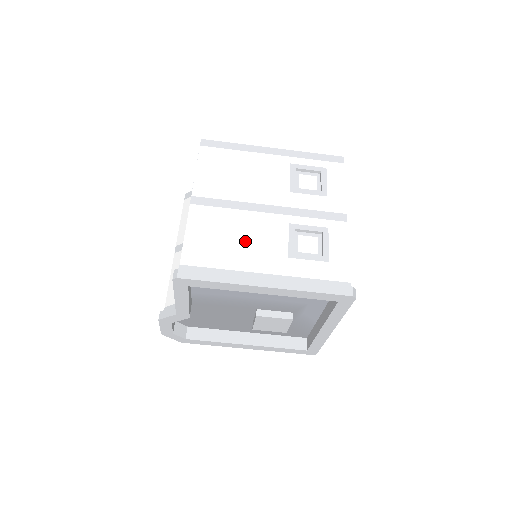
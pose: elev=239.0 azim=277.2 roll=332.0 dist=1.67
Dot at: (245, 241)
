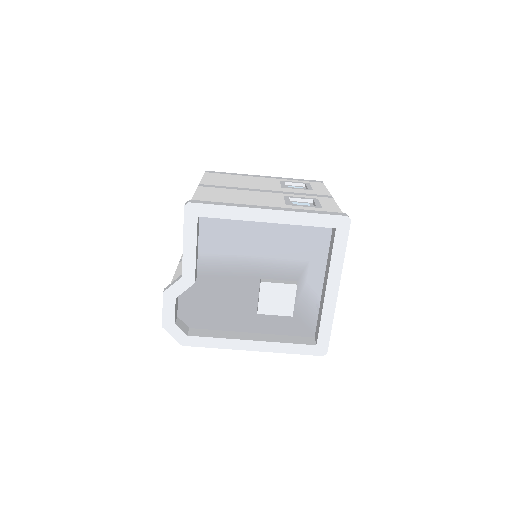
Dot at: (247, 198)
